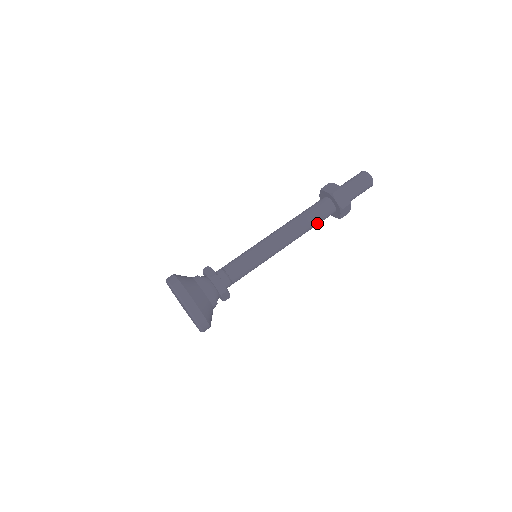
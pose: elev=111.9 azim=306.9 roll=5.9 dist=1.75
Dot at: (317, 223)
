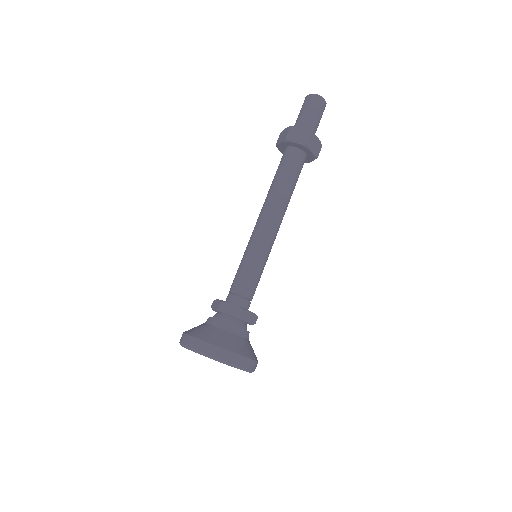
Dot at: occluded
